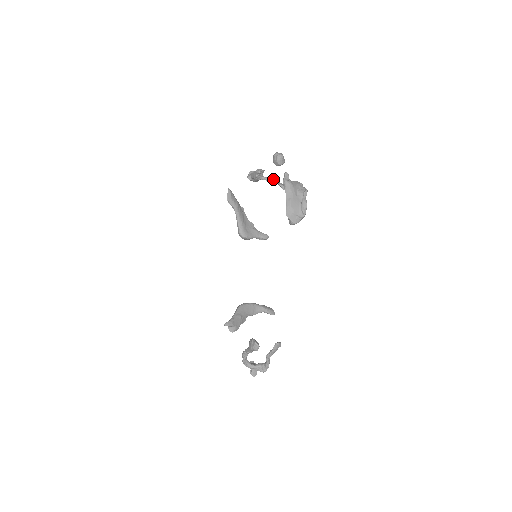
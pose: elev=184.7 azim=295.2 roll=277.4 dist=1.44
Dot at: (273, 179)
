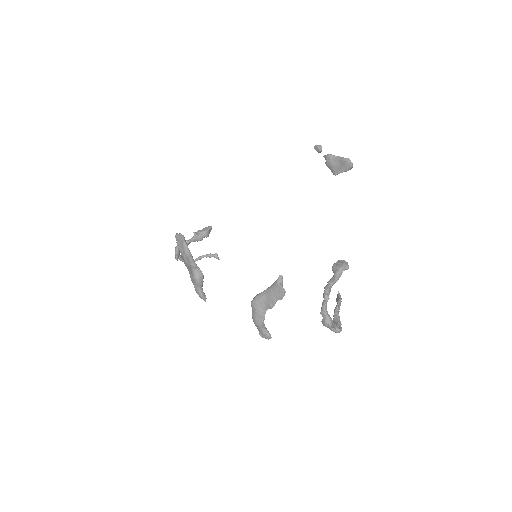
Dot at: (199, 256)
